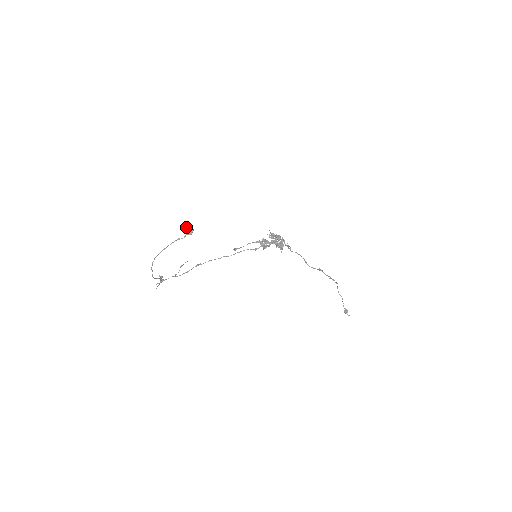
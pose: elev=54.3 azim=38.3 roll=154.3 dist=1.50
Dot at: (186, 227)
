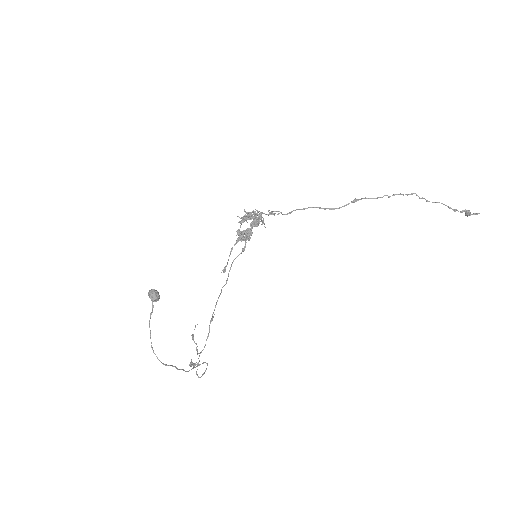
Dot at: occluded
